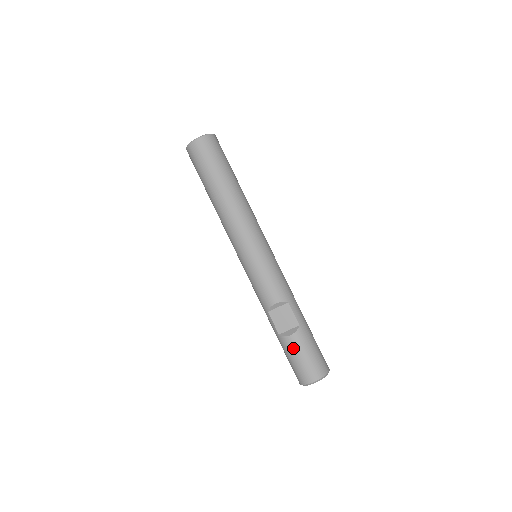
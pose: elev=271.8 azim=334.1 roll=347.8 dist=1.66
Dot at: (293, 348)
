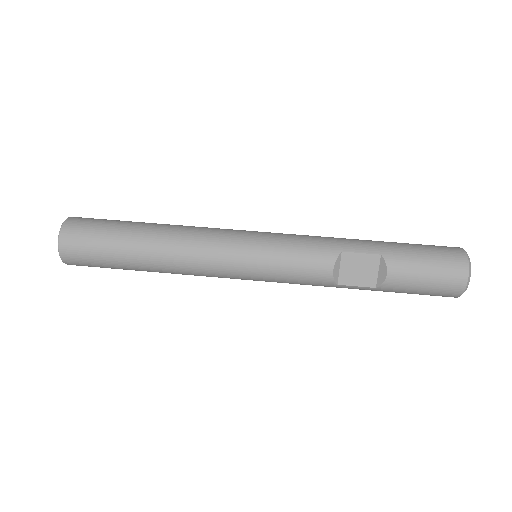
Dot at: (406, 281)
